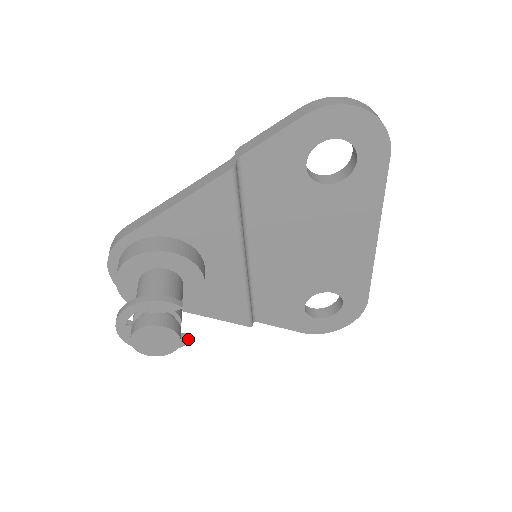
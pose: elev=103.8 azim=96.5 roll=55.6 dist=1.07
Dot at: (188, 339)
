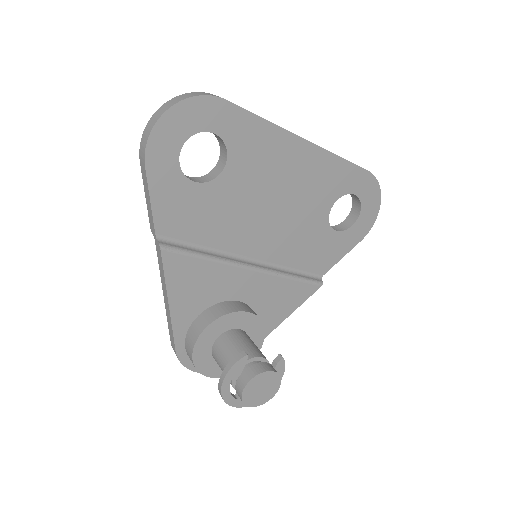
Dot at: (281, 360)
